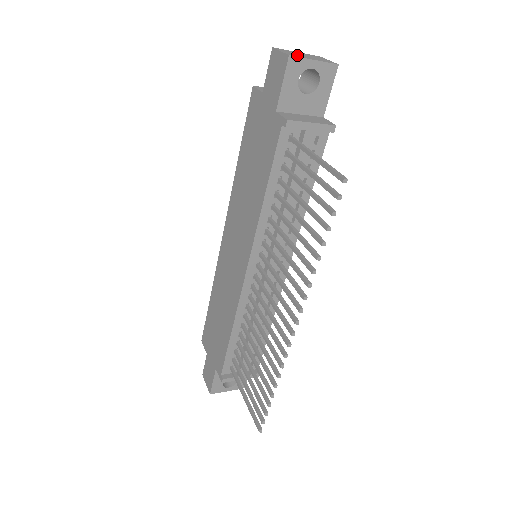
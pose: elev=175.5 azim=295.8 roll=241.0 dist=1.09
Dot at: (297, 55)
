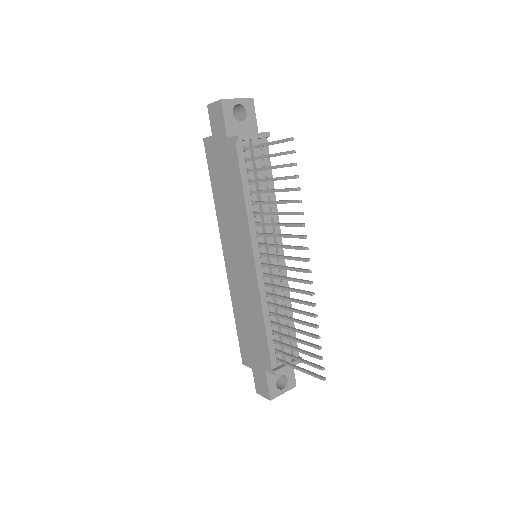
Dot at: occluded
